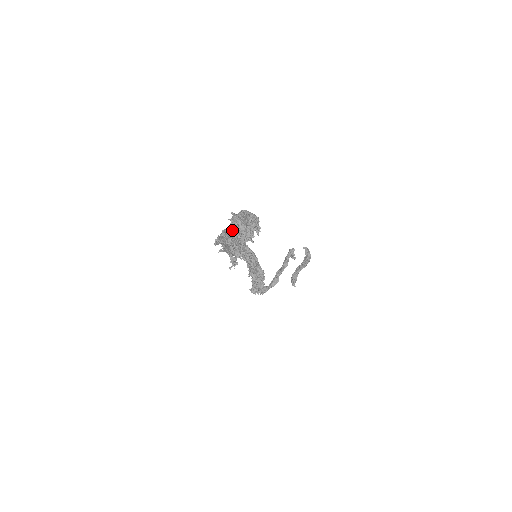
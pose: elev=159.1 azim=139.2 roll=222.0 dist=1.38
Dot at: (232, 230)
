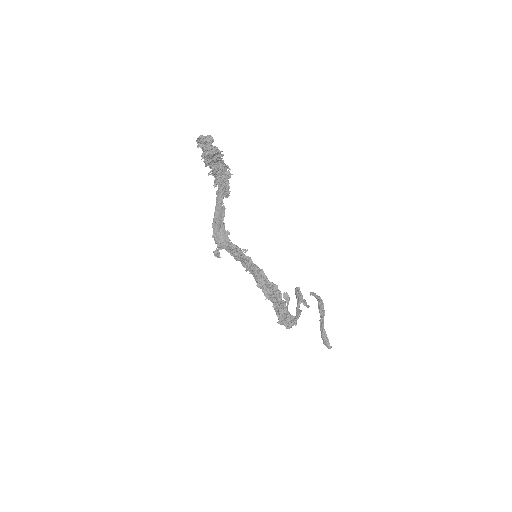
Dot at: (208, 174)
